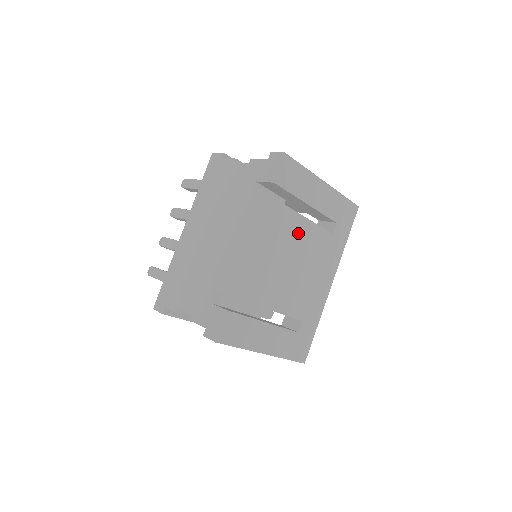
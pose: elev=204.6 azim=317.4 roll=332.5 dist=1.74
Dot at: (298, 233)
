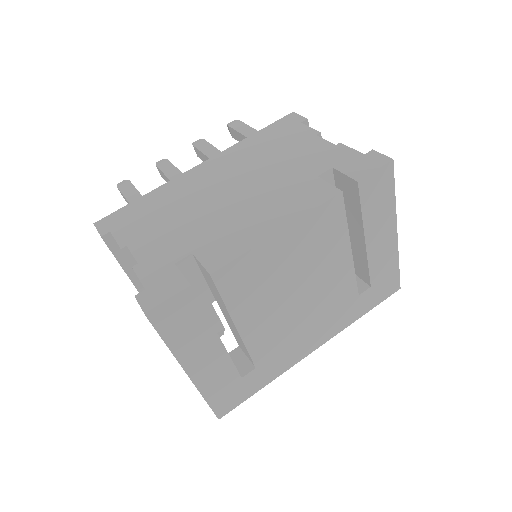
Dot at: (332, 263)
